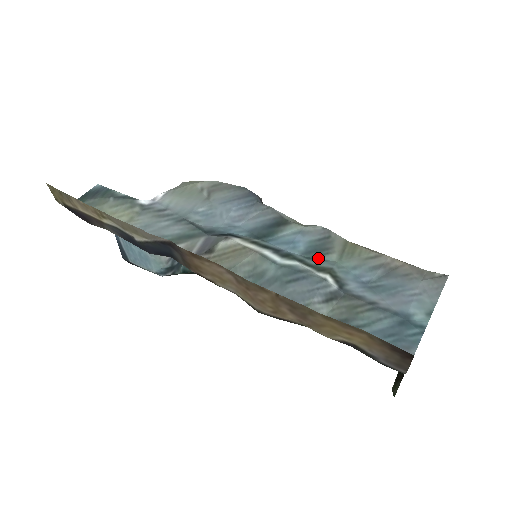
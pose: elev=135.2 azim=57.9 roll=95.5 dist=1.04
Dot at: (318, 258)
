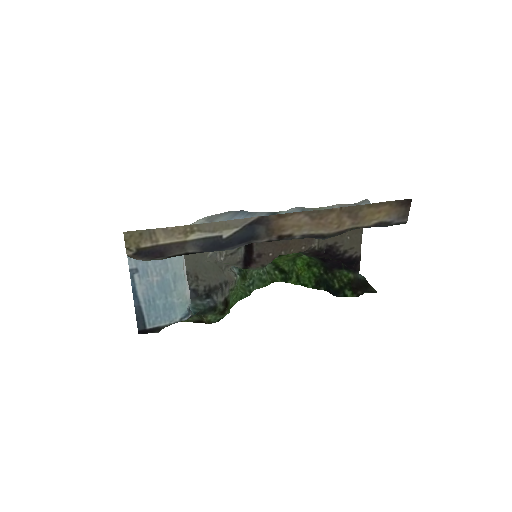
Dot at: occluded
